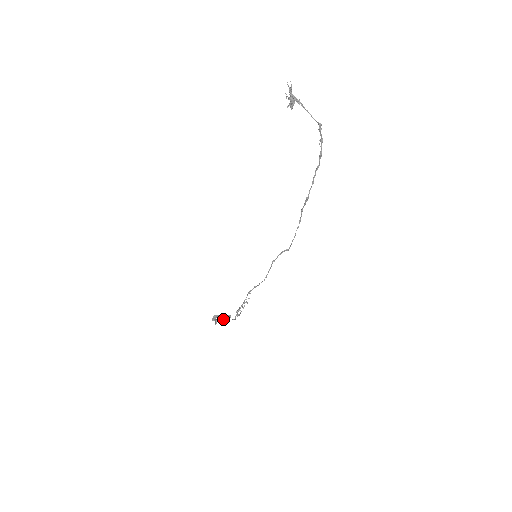
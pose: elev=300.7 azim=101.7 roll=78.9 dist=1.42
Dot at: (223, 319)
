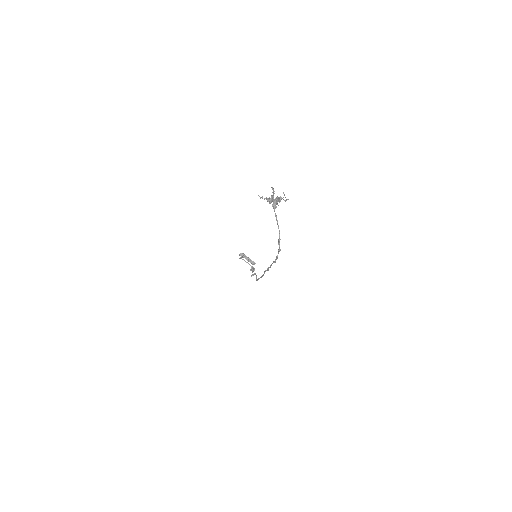
Dot at: occluded
